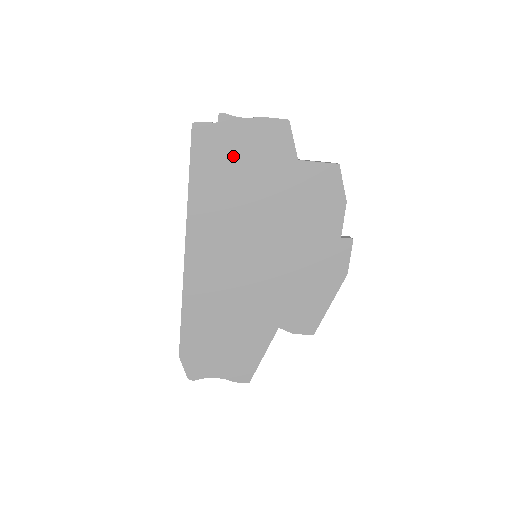
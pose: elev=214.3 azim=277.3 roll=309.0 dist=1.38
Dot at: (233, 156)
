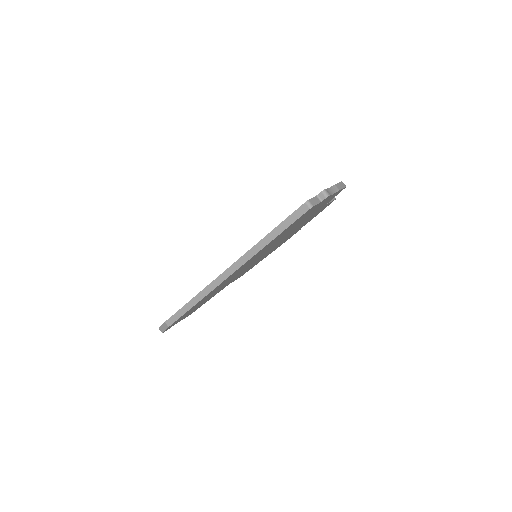
Dot at: occluded
